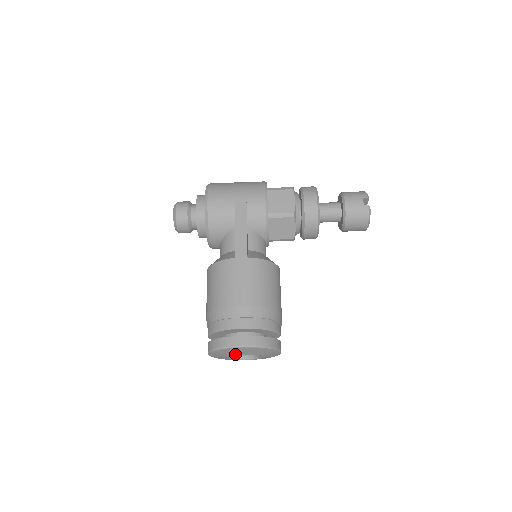
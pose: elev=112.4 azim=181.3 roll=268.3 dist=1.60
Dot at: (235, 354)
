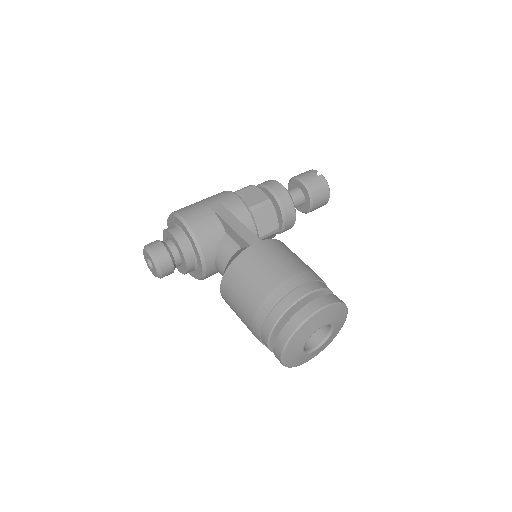
Dot at: (313, 331)
